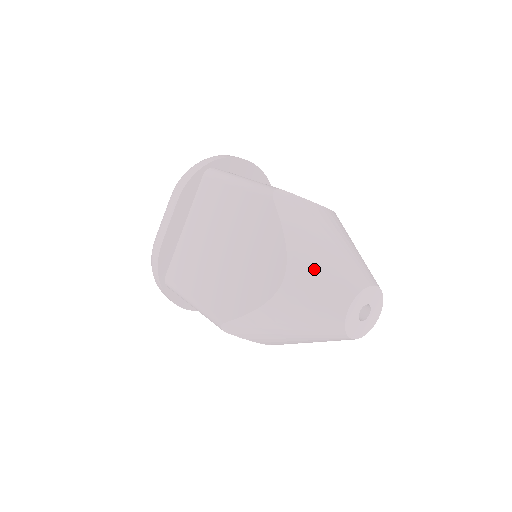
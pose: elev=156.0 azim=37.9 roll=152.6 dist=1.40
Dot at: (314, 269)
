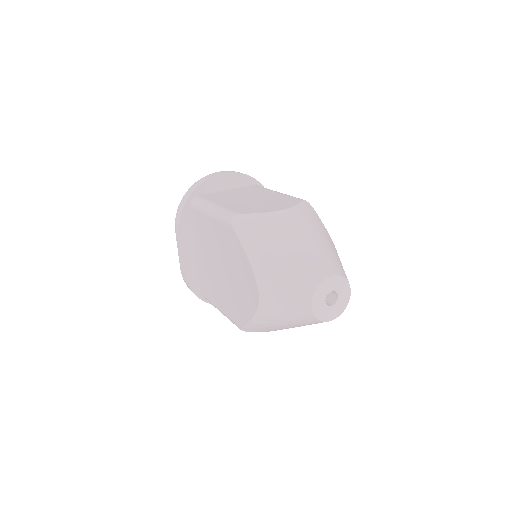
Dot at: (277, 280)
